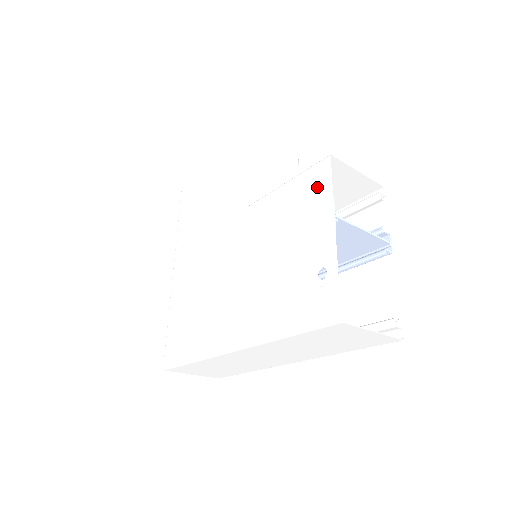
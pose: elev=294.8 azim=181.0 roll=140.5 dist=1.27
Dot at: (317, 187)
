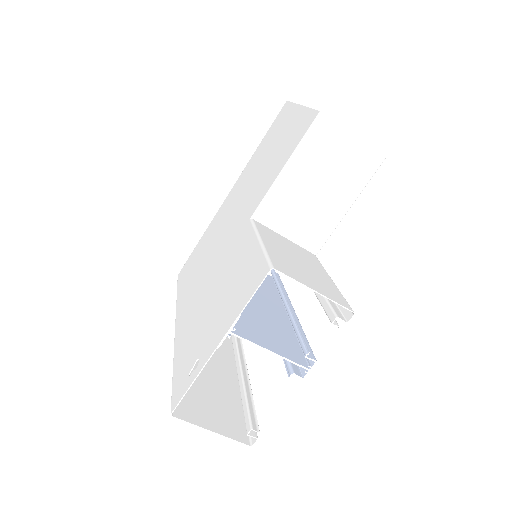
Dot at: (249, 286)
